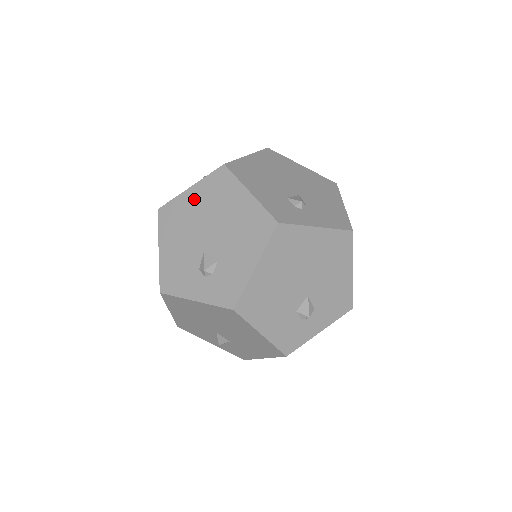
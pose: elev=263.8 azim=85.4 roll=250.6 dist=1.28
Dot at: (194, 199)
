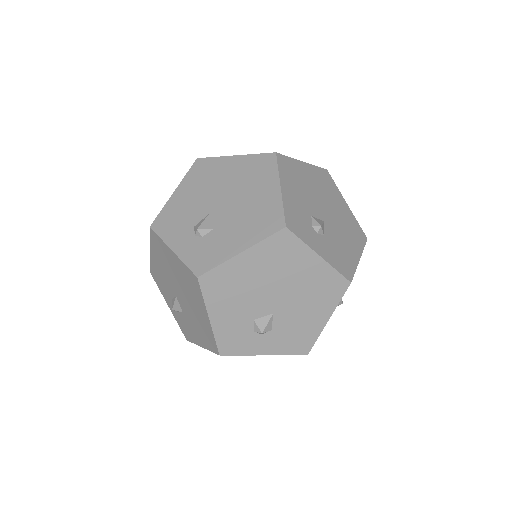
Dot at: (232, 167)
